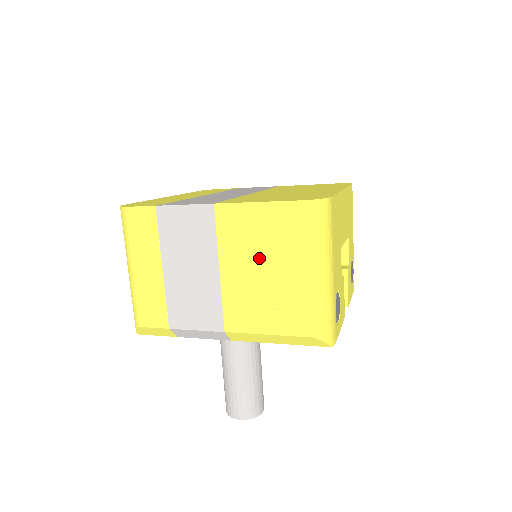
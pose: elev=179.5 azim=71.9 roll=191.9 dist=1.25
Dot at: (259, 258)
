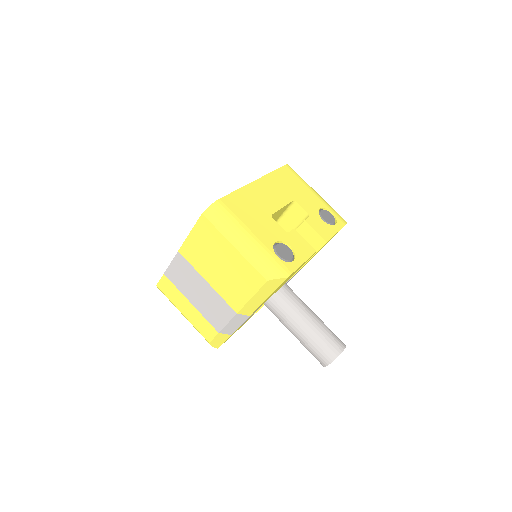
Dot at: (213, 261)
